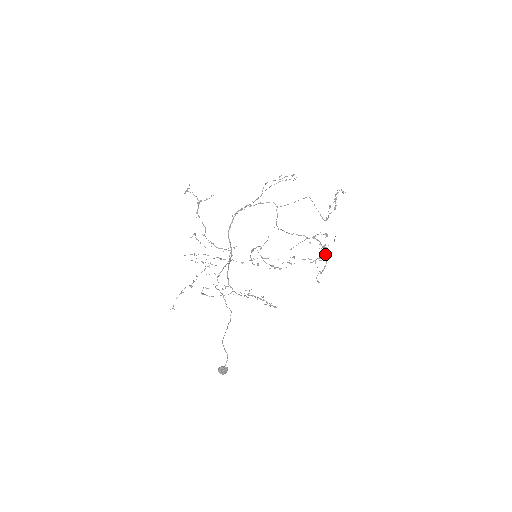
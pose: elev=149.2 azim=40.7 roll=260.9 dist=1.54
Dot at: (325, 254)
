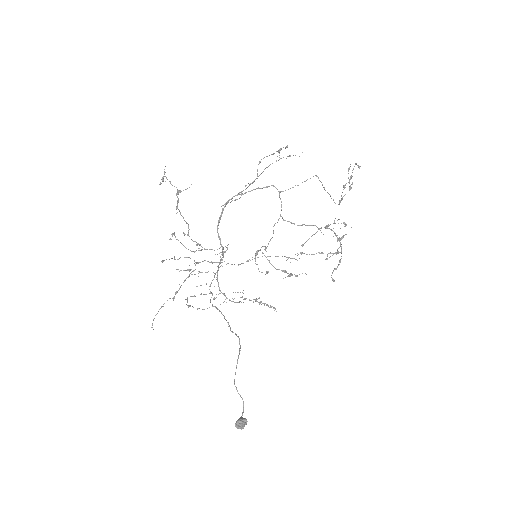
Dot at: (341, 246)
